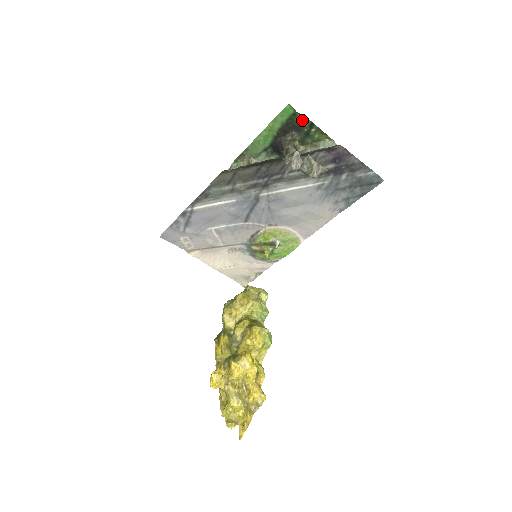
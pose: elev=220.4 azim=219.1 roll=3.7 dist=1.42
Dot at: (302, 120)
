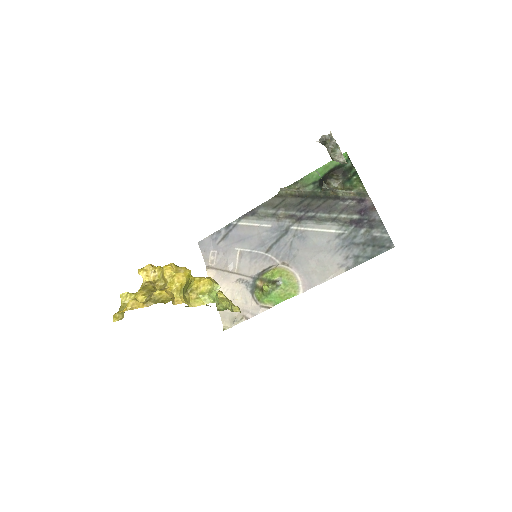
Dot at: (350, 167)
